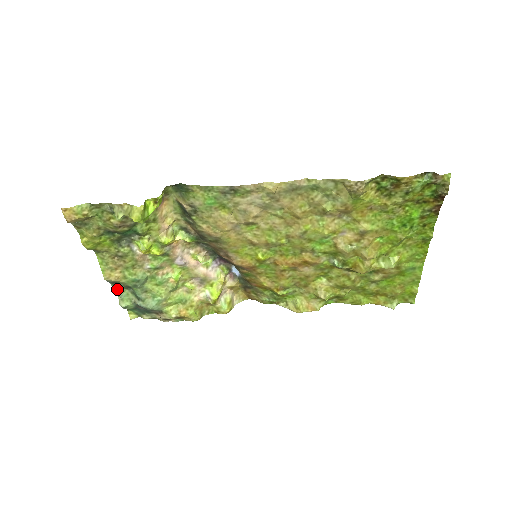
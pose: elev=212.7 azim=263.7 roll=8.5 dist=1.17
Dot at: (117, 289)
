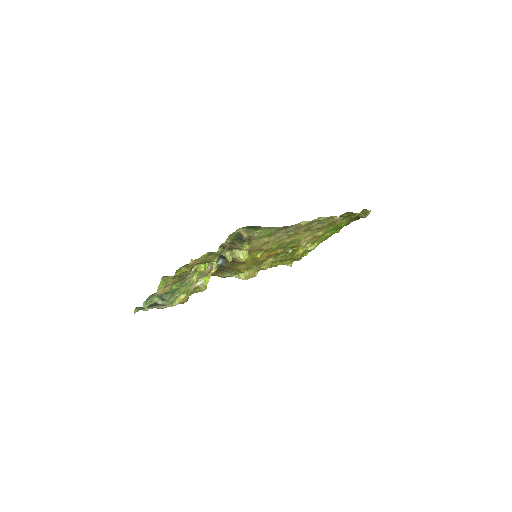
Dot at: (150, 297)
